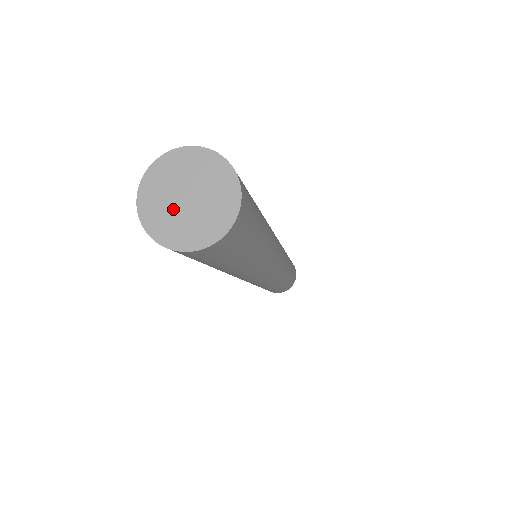
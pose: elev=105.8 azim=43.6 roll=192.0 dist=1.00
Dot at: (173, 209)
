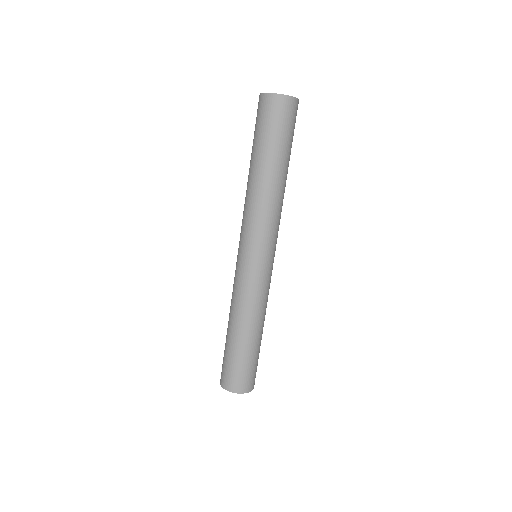
Dot at: occluded
